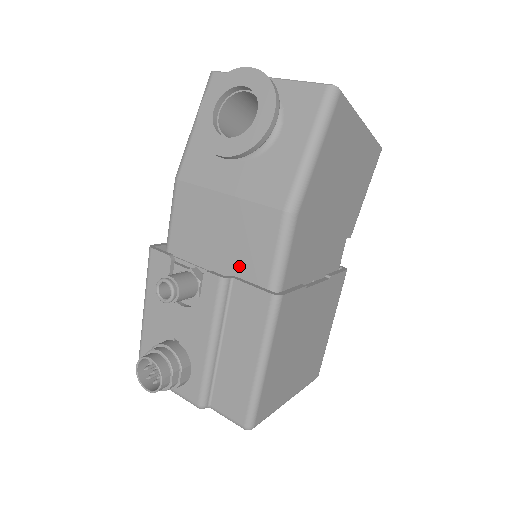
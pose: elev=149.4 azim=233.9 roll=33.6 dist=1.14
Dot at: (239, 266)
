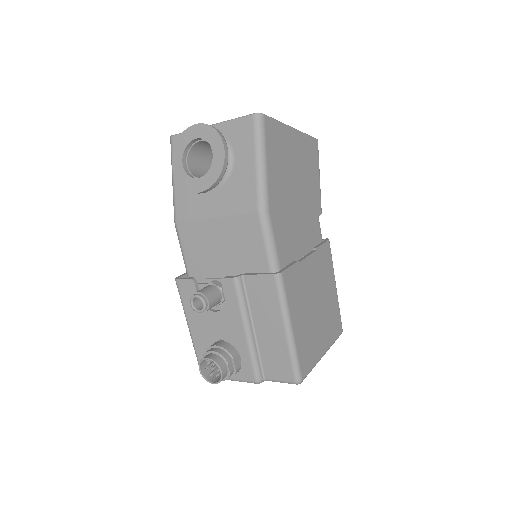
Dot at: (244, 265)
